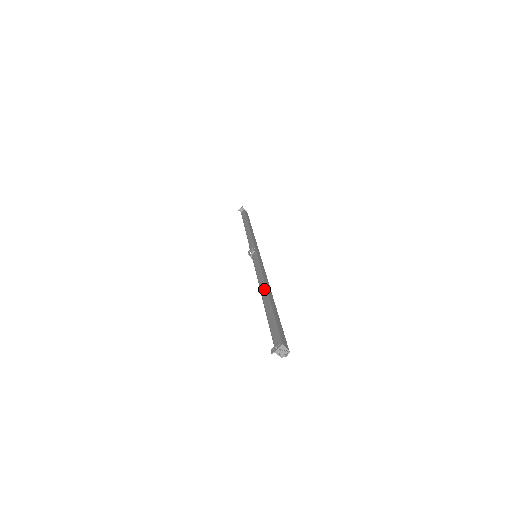
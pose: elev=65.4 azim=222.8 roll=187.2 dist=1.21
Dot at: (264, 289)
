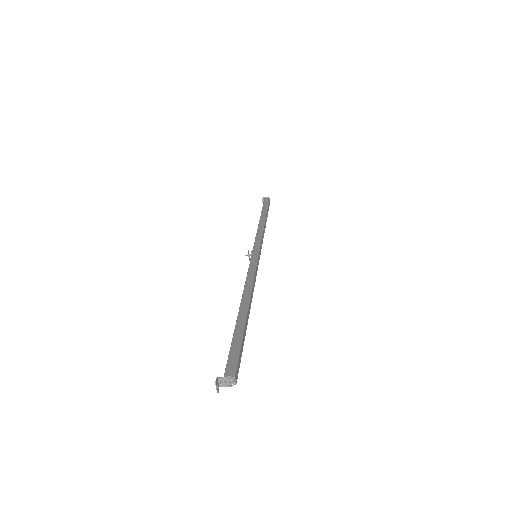
Dot at: (240, 304)
